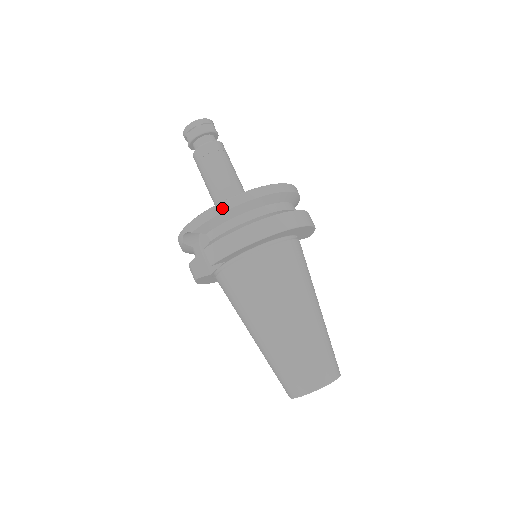
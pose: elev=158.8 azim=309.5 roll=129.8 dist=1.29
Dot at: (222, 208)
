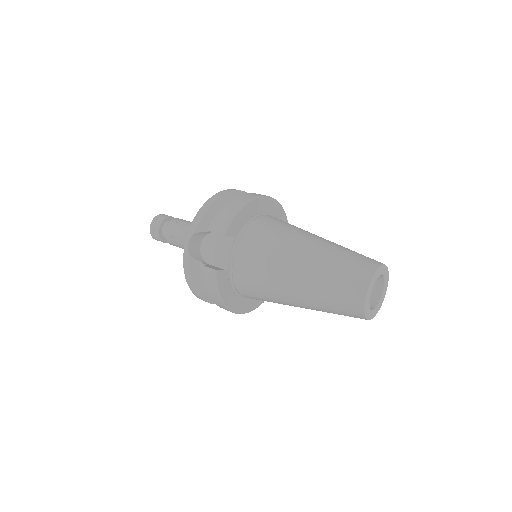
Dot at: (210, 202)
